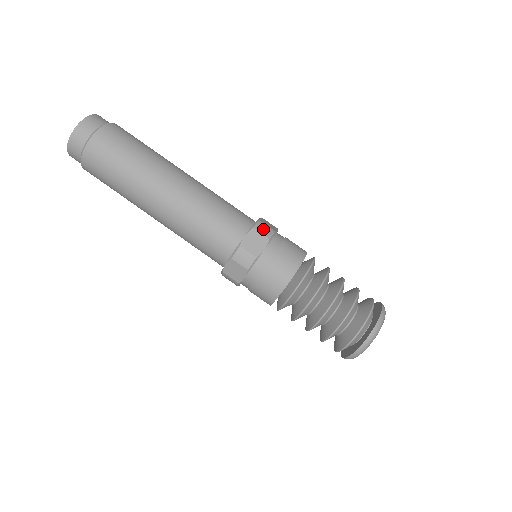
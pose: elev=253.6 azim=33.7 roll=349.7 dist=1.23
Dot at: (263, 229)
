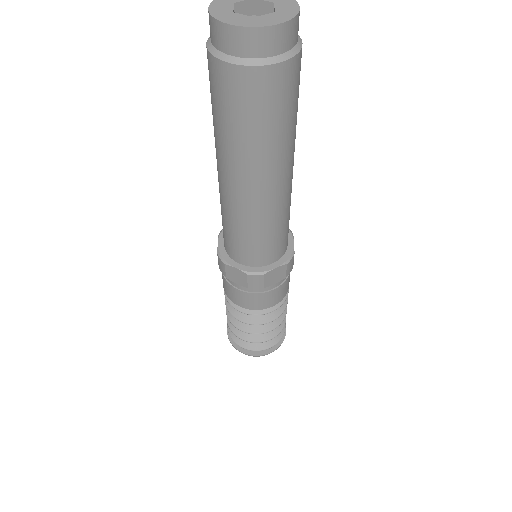
Dot at: (290, 266)
